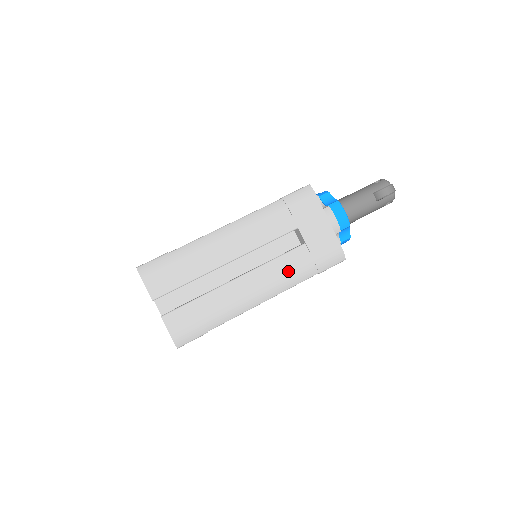
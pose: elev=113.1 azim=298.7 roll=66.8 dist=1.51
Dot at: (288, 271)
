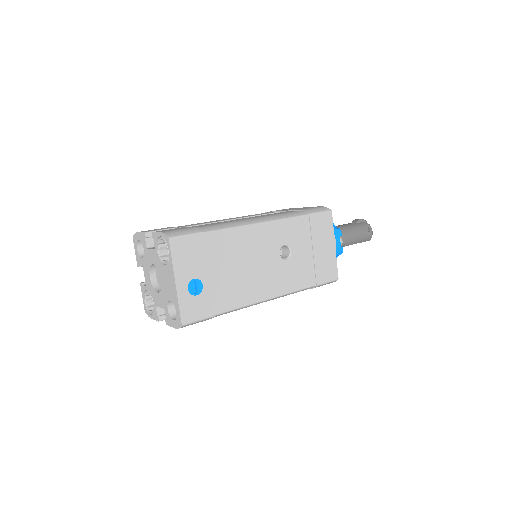
Dot at: (276, 214)
